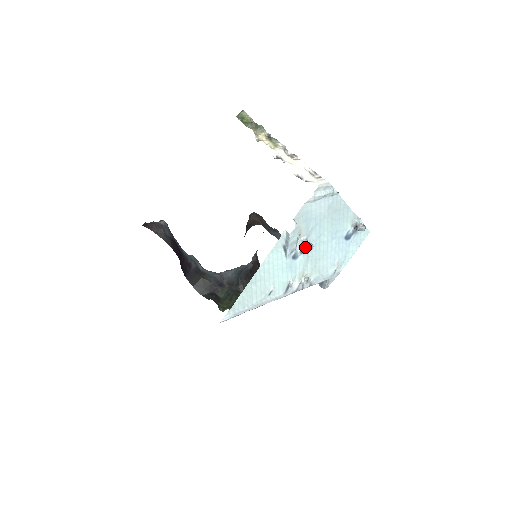
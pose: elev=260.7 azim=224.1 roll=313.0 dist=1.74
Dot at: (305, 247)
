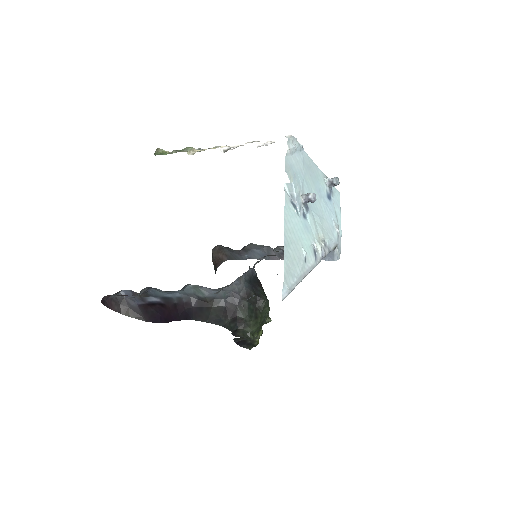
Dot at: (310, 198)
